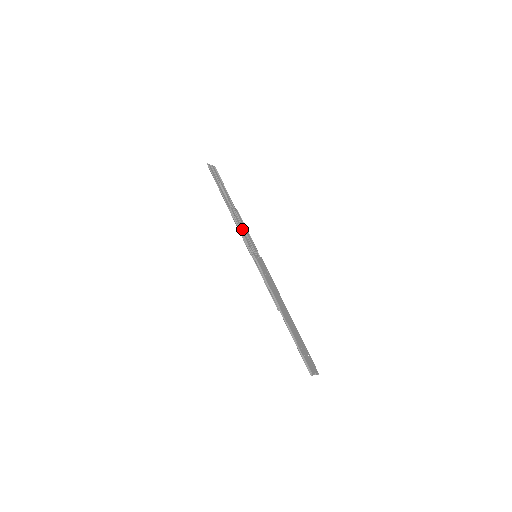
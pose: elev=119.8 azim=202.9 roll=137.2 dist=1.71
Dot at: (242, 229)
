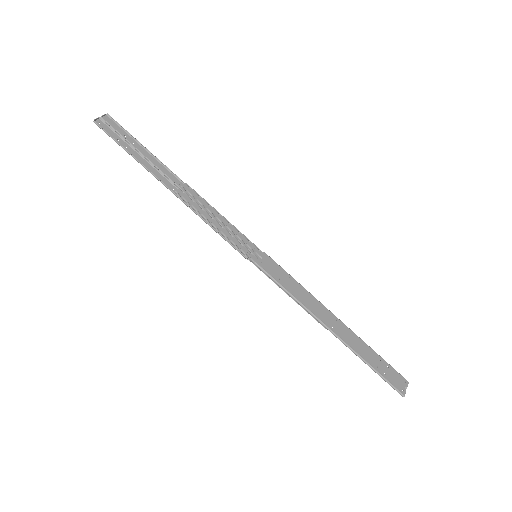
Dot at: (214, 221)
